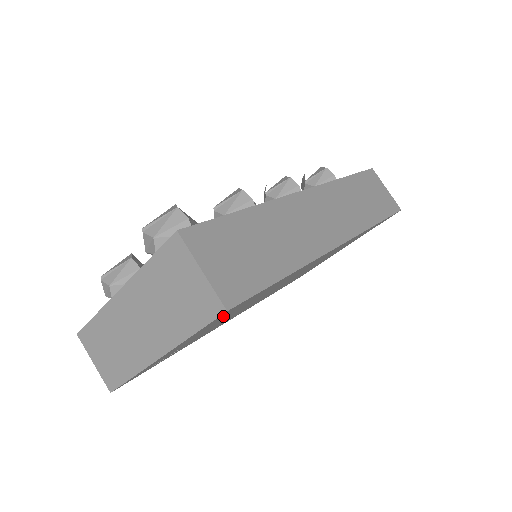
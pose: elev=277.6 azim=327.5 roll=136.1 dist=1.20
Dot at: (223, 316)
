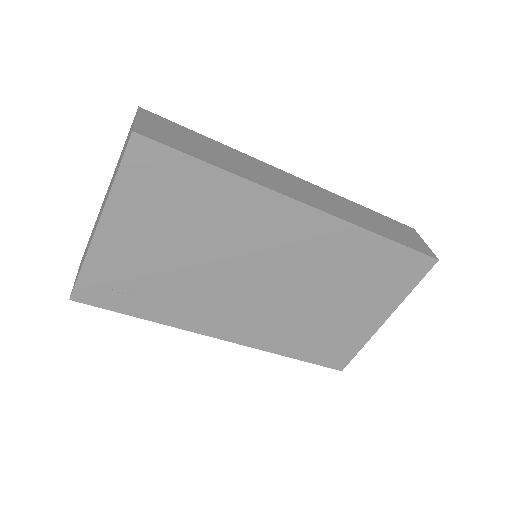
Dot at: (148, 177)
